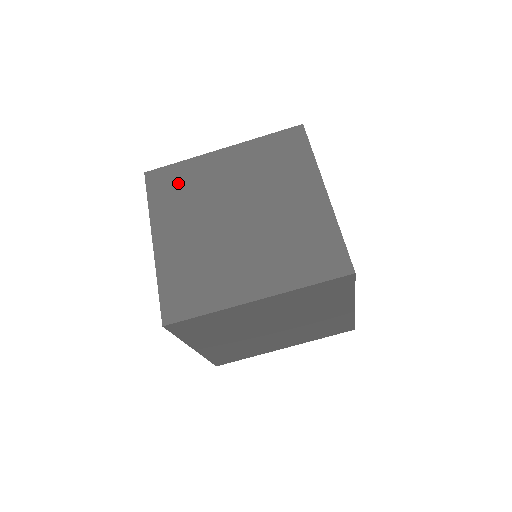
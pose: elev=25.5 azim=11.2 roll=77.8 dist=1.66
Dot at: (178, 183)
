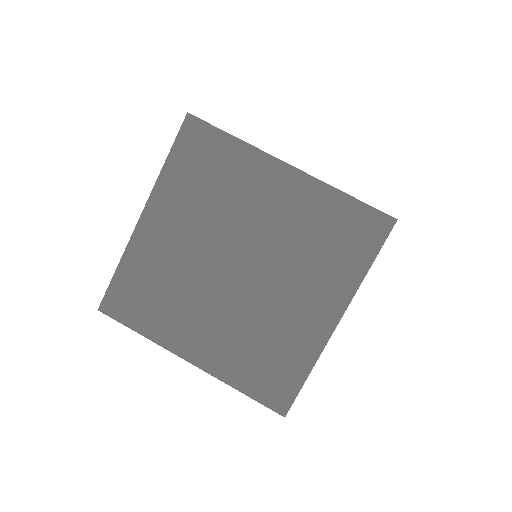
Dot at: occluded
